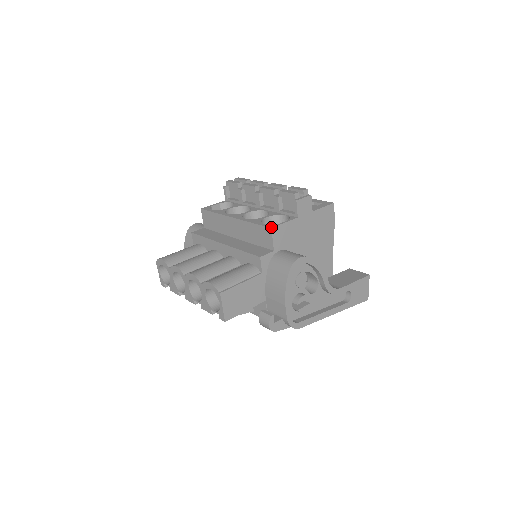
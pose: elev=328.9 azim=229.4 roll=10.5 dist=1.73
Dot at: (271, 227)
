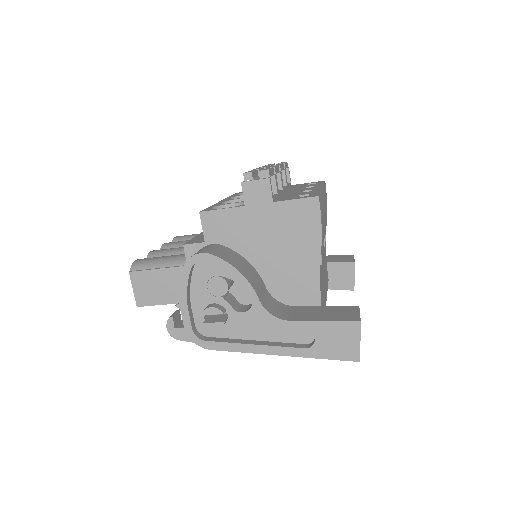
Dot at: (201, 211)
